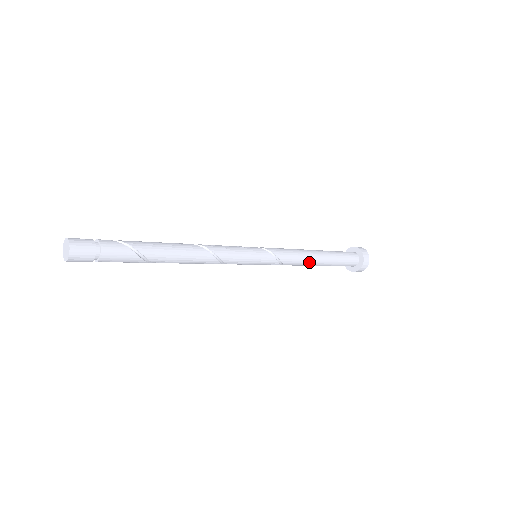
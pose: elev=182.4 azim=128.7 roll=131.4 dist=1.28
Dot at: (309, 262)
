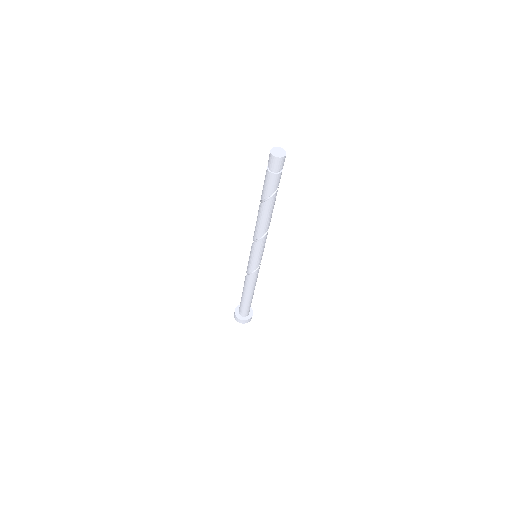
Dot at: (250, 288)
